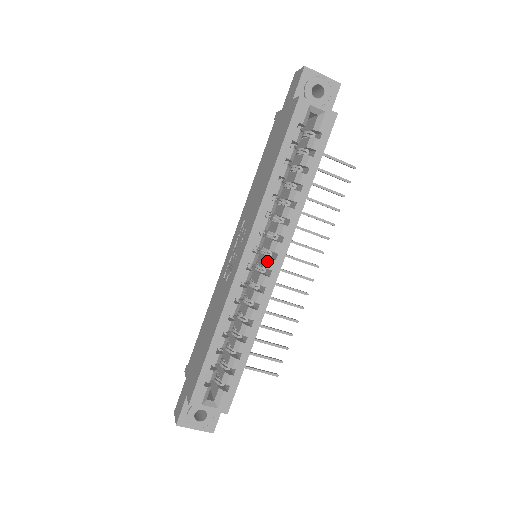
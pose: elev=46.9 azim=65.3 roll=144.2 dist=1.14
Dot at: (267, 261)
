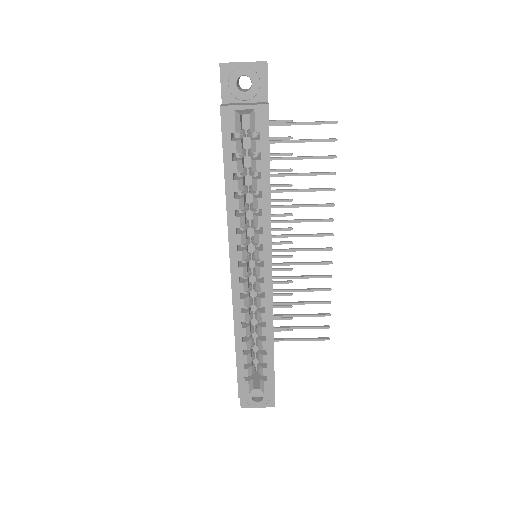
Dot at: (257, 269)
